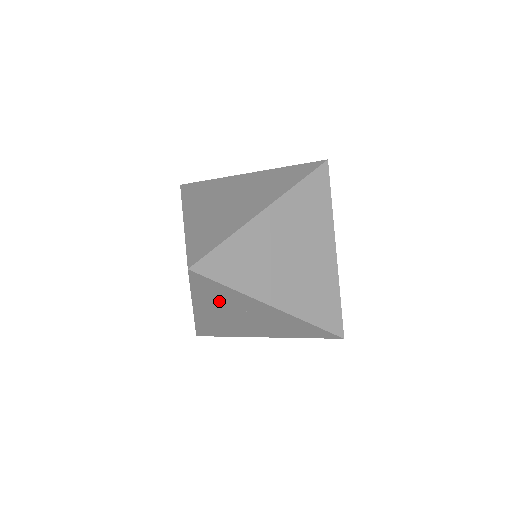
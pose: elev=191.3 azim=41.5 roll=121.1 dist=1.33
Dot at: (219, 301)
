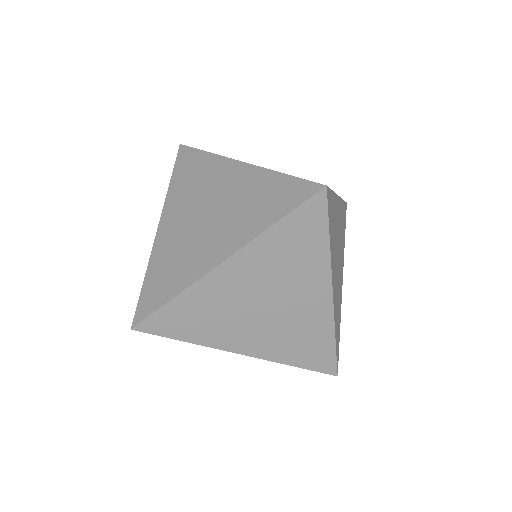
Dot at: (281, 260)
